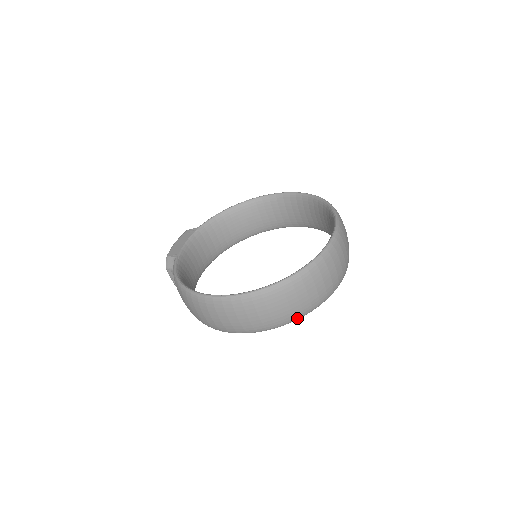
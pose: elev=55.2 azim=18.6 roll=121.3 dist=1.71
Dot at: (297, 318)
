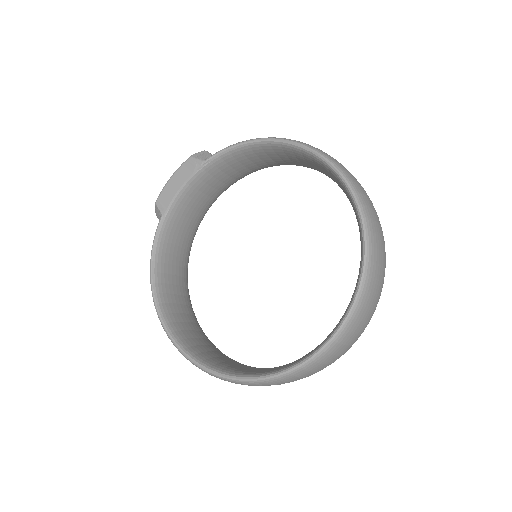
Dot at: occluded
